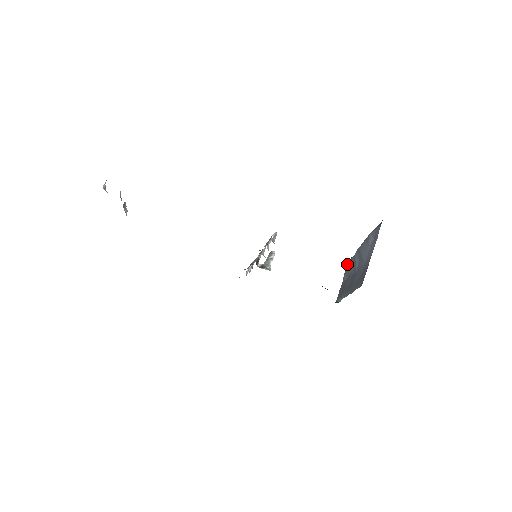
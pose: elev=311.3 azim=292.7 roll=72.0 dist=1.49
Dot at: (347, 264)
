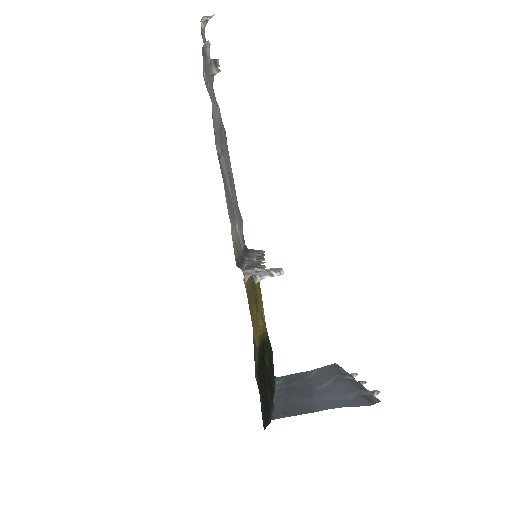
Dot at: (330, 367)
